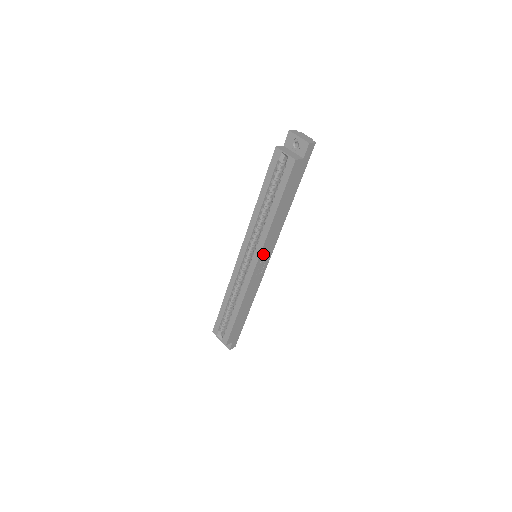
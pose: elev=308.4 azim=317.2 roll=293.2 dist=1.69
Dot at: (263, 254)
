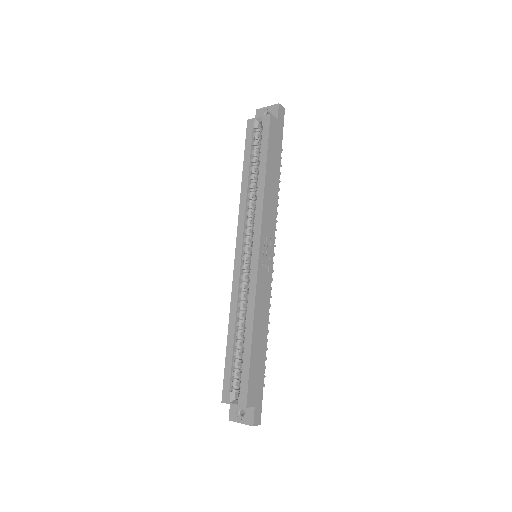
Dot at: (264, 238)
